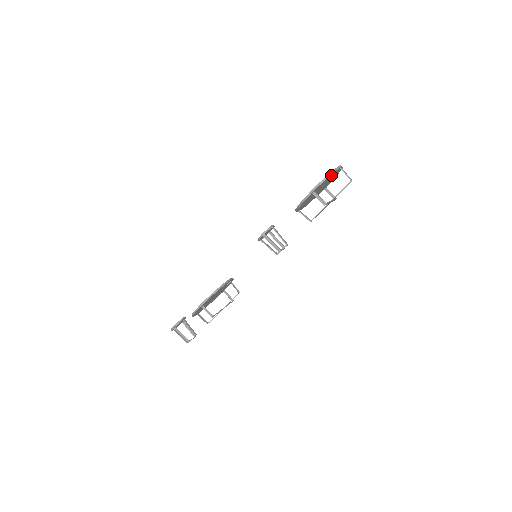
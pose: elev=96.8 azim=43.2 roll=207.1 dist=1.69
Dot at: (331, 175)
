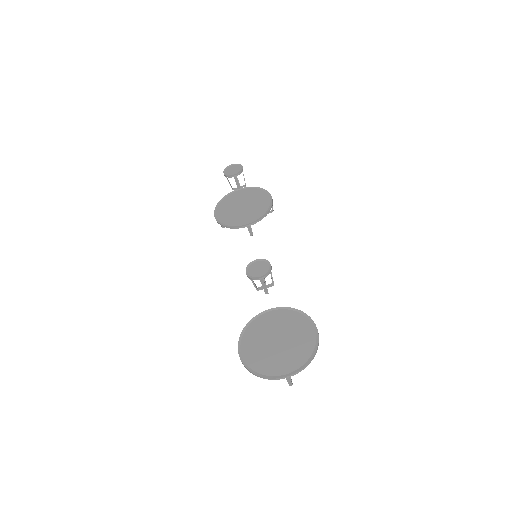
Dot at: (264, 371)
